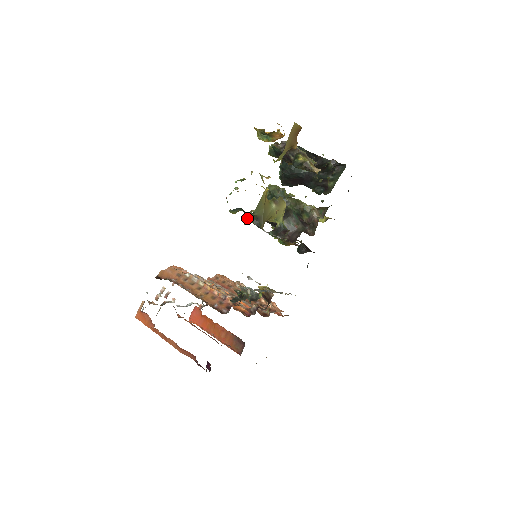
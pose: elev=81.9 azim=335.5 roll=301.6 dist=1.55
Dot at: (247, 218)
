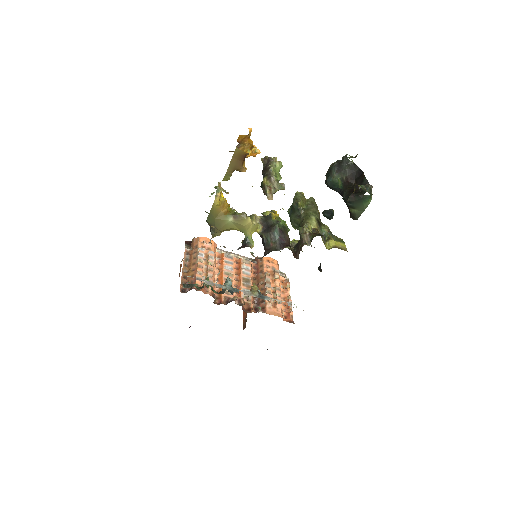
Dot at: occluded
